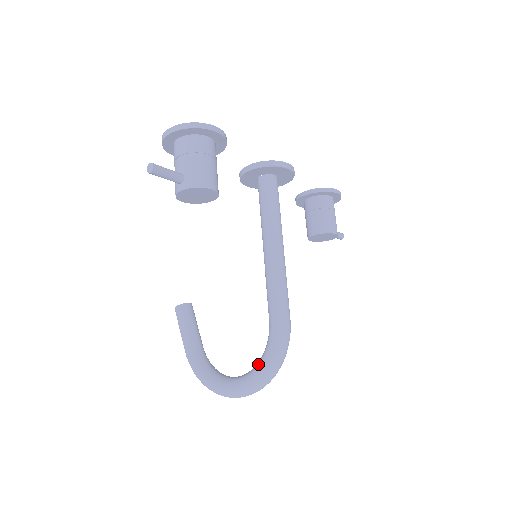
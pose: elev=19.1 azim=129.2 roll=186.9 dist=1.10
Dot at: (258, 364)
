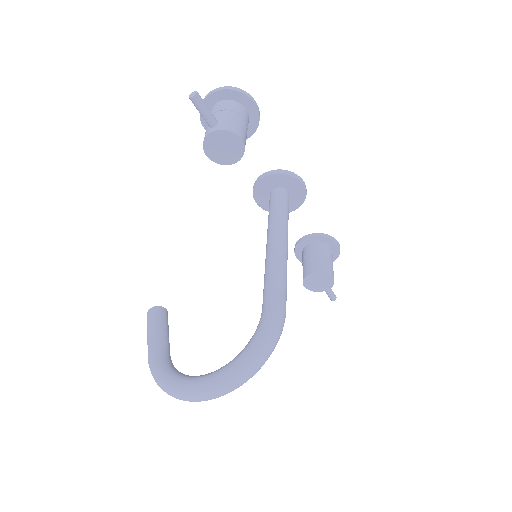
Dot at: (241, 351)
